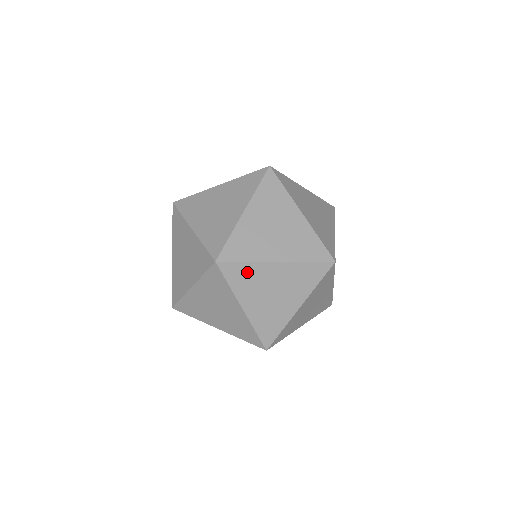
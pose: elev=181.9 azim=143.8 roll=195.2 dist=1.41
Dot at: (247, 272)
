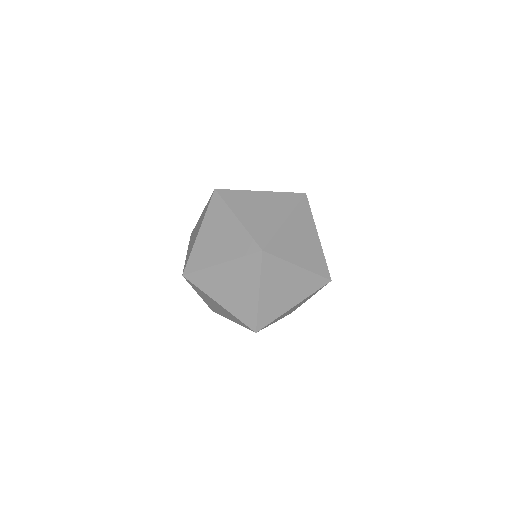
Dot at: occluded
